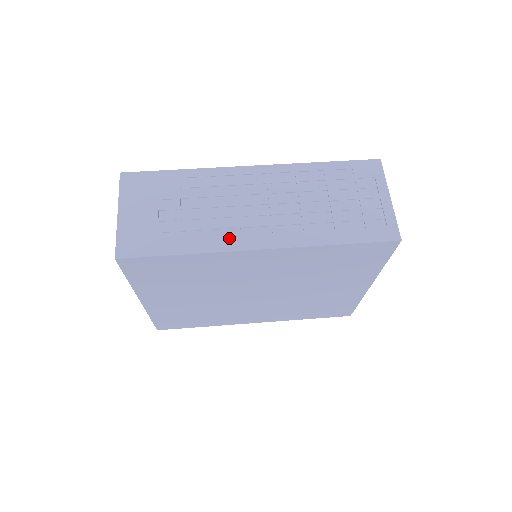
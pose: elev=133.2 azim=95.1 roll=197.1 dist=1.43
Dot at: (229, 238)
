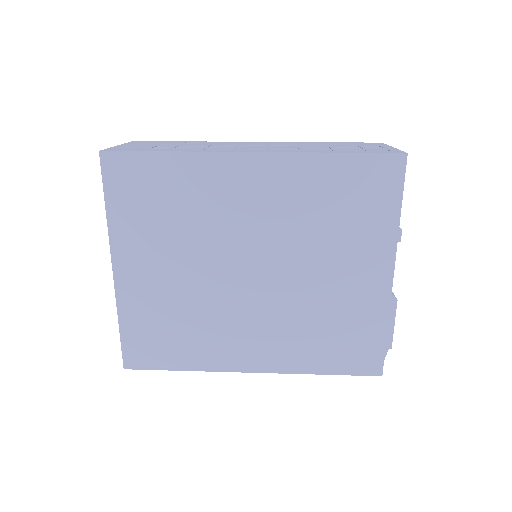
Dot at: (220, 150)
